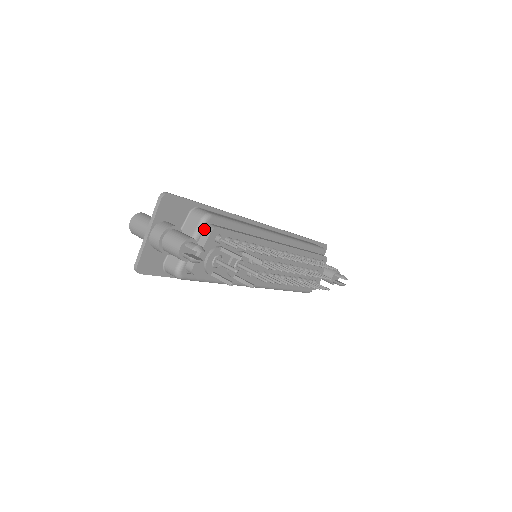
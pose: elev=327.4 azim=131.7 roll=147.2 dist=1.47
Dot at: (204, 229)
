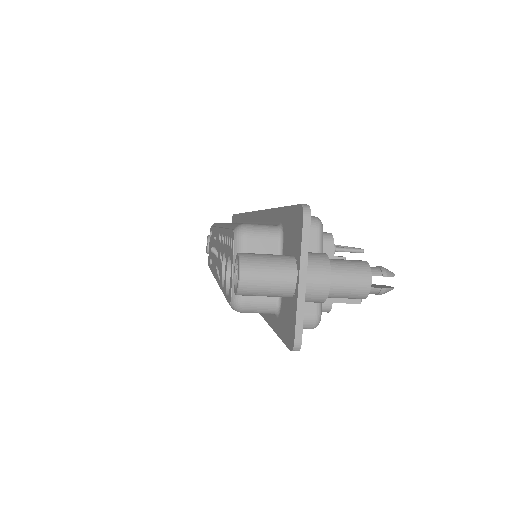
Dot at: (320, 243)
